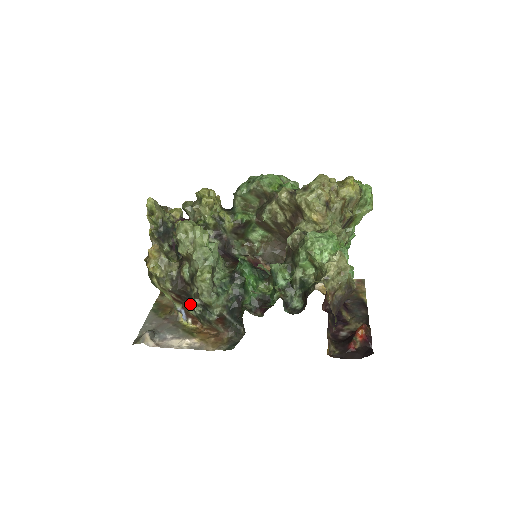
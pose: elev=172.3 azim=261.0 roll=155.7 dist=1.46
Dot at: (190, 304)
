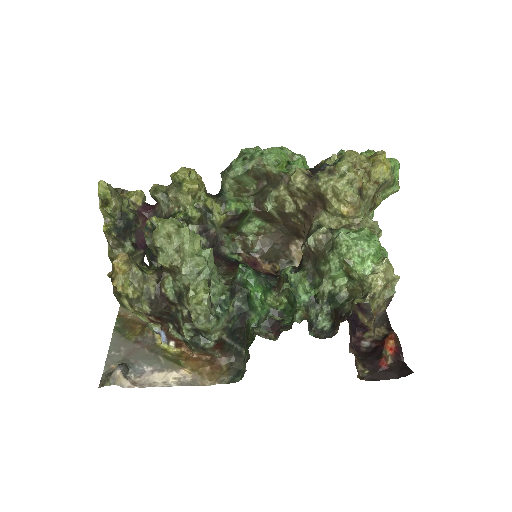
Dot at: (175, 327)
